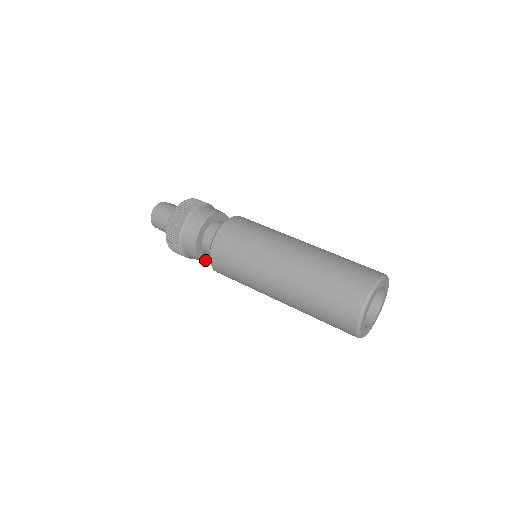
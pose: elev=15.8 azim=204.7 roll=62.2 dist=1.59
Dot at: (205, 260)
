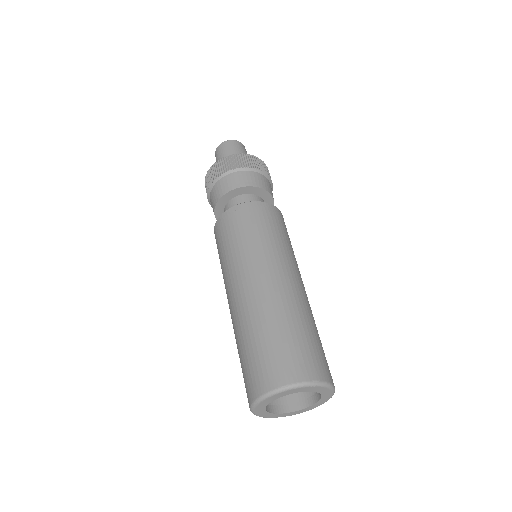
Dot at: occluded
